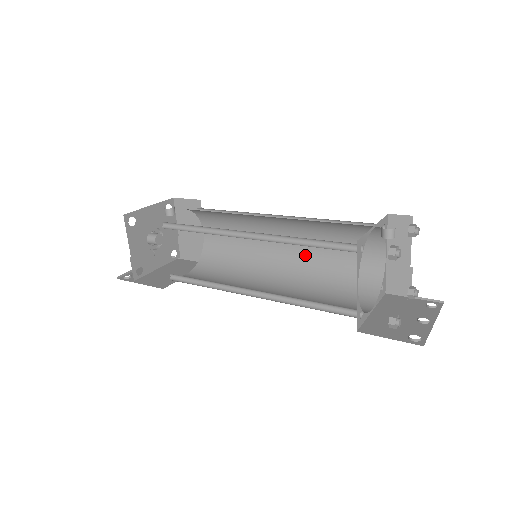
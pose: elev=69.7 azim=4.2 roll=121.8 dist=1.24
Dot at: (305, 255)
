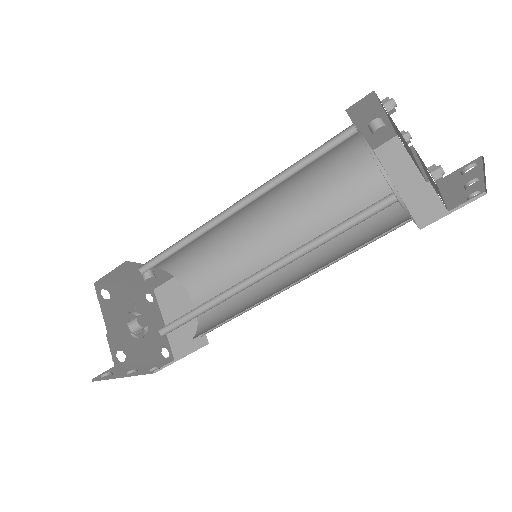
Dot at: occluded
